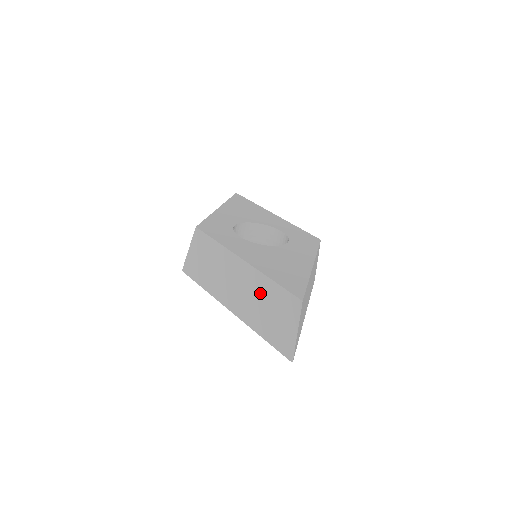
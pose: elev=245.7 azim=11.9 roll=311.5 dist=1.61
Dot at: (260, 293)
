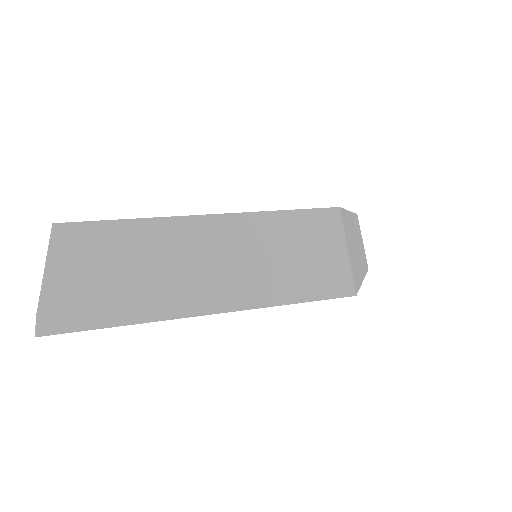
Dot at: occluded
